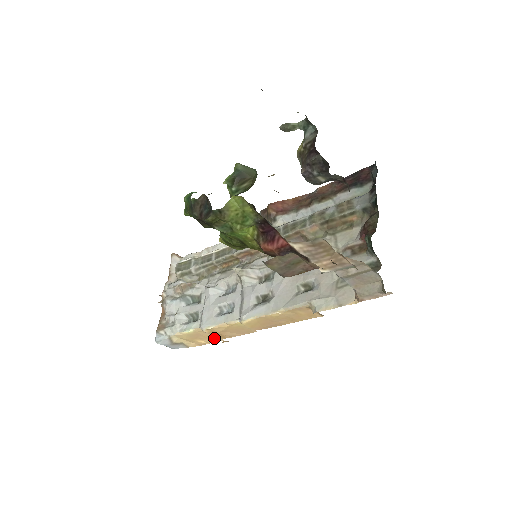
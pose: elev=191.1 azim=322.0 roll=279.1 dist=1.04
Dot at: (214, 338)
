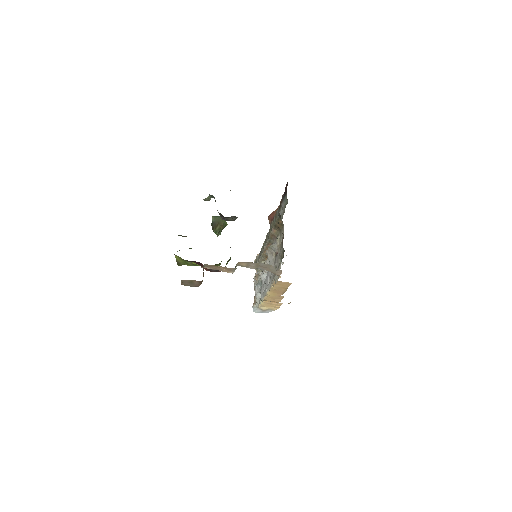
Dot at: occluded
